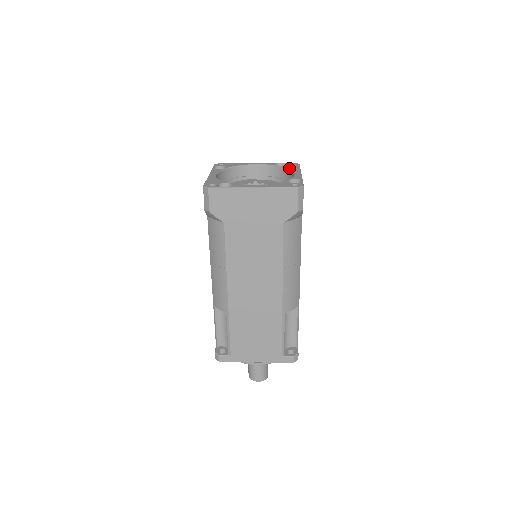
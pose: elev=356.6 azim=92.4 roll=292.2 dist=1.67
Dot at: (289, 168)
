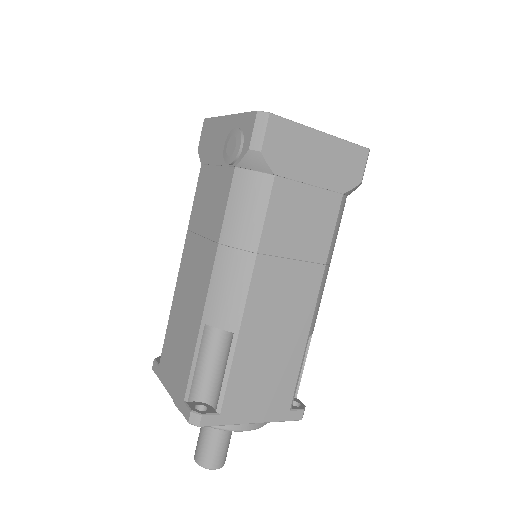
Dot at: occluded
